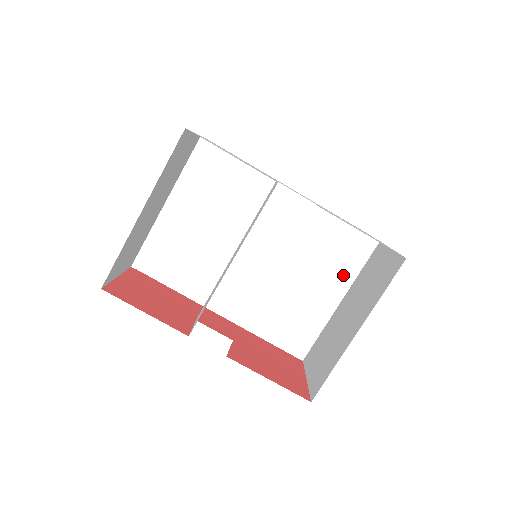
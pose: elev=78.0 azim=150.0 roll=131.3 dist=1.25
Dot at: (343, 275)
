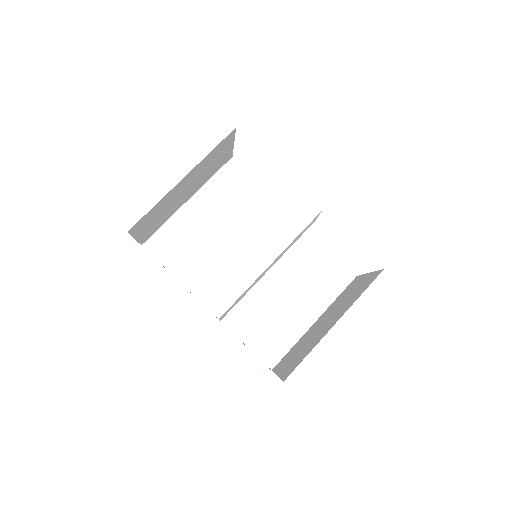
Dot at: (322, 297)
